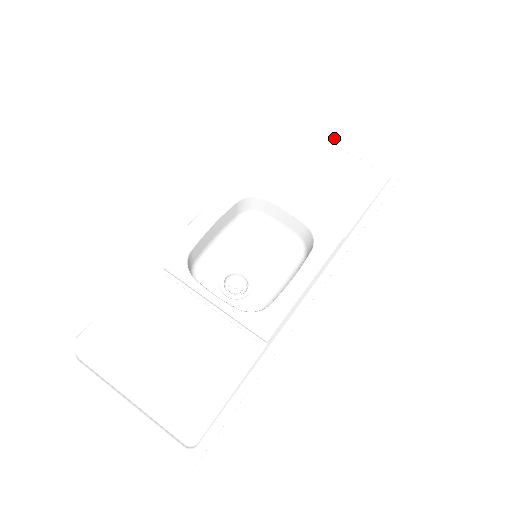
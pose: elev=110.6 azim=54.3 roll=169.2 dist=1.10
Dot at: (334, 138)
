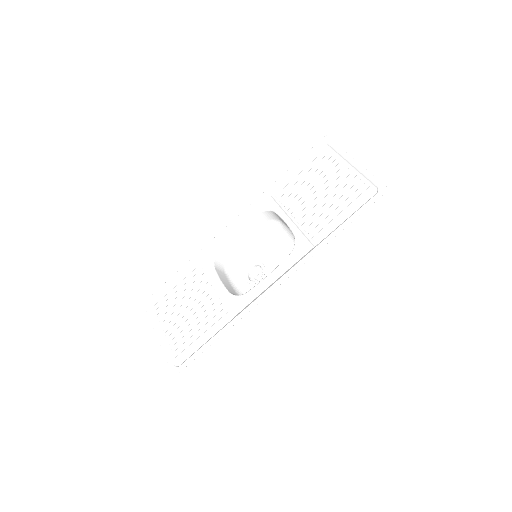
Dot at: (344, 157)
